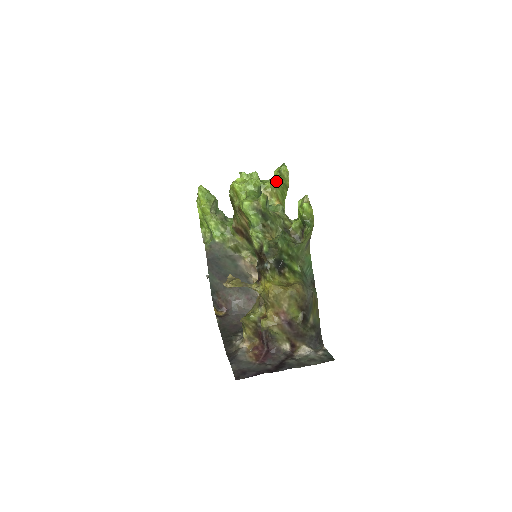
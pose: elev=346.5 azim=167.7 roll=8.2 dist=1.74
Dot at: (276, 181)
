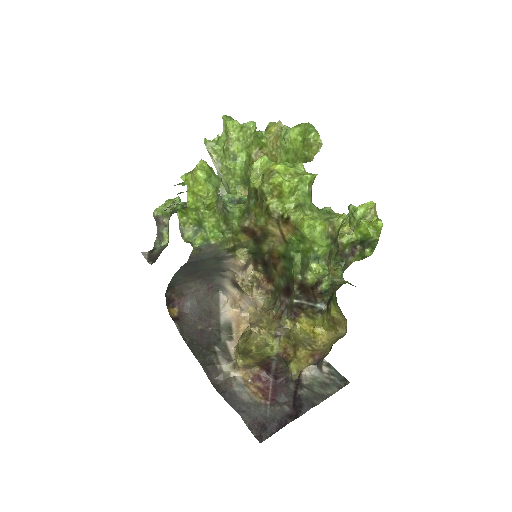
Dot at: (289, 146)
